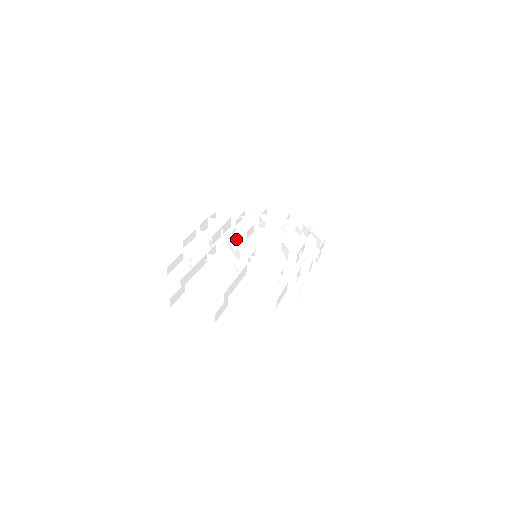
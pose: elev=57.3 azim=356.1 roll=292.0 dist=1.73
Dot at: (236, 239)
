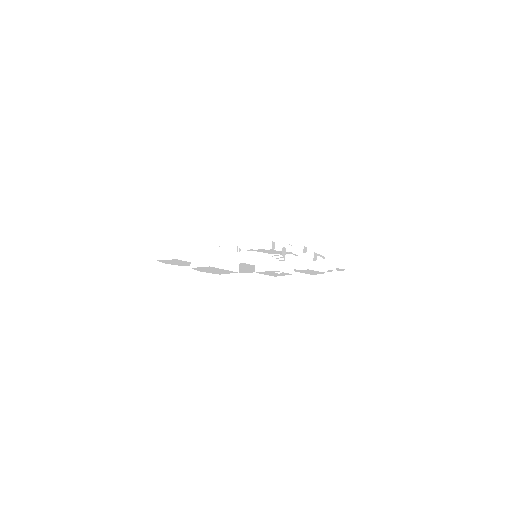
Dot at: (243, 246)
